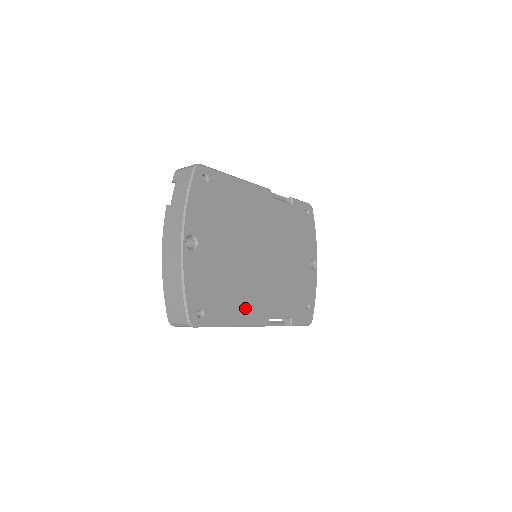
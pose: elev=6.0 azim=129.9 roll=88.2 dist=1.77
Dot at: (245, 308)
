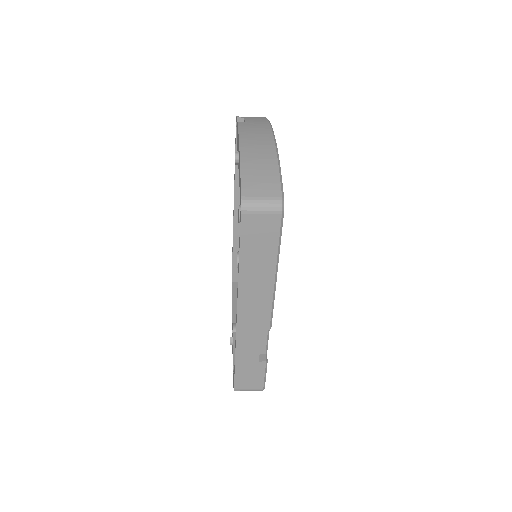
Dot at: occluded
